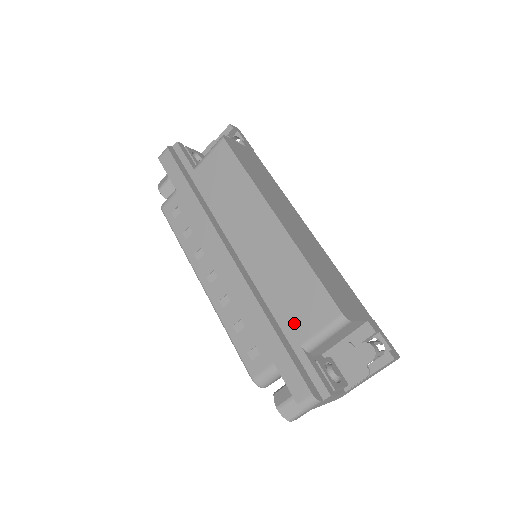
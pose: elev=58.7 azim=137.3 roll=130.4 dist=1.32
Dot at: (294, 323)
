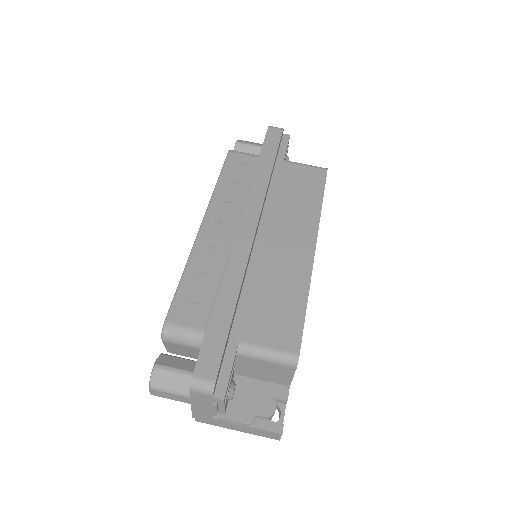
Dot at: (252, 321)
